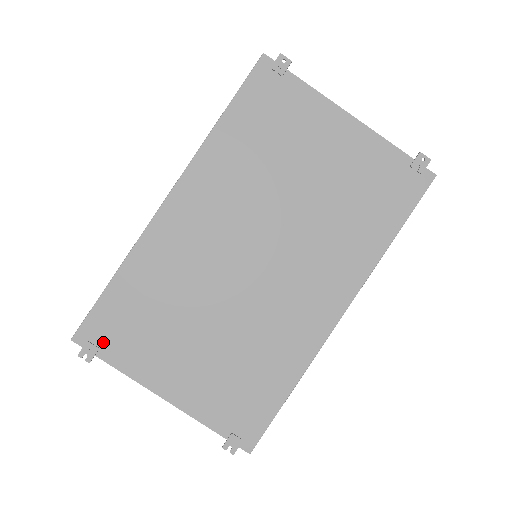
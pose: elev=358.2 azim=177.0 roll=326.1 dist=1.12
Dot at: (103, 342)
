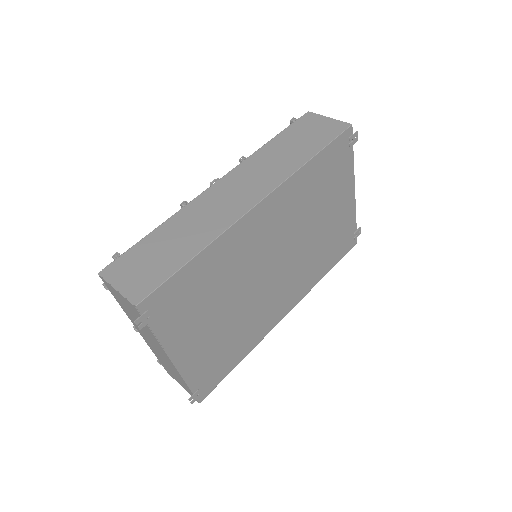
Dot at: (158, 312)
